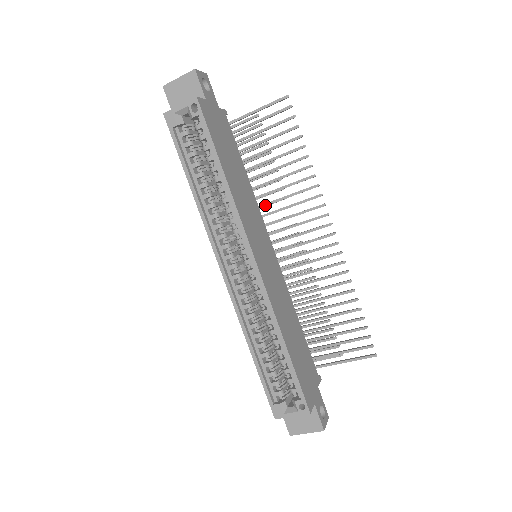
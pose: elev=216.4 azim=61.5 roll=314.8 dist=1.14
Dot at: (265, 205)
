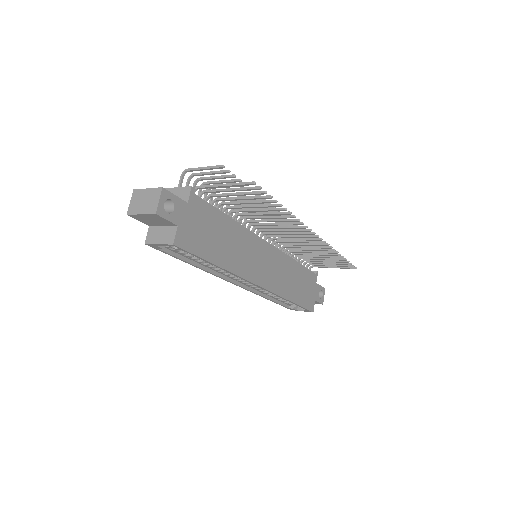
Dot at: (253, 222)
